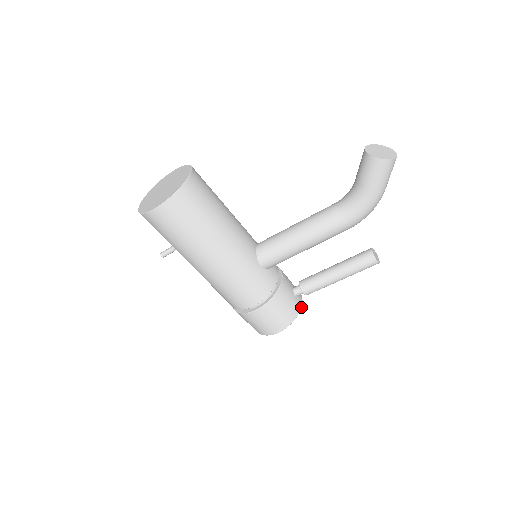
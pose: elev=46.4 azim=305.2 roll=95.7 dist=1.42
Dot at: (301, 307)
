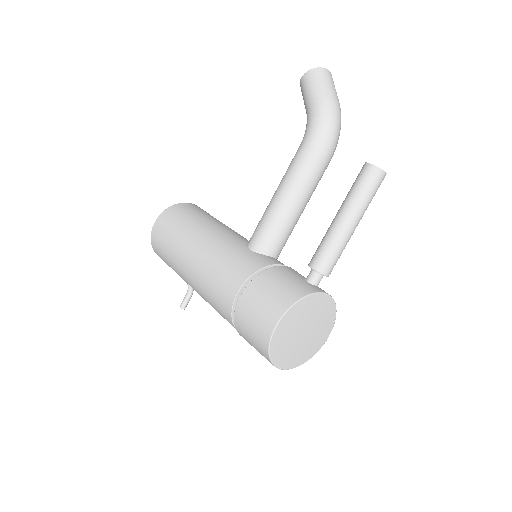
Dot at: (317, 292)
